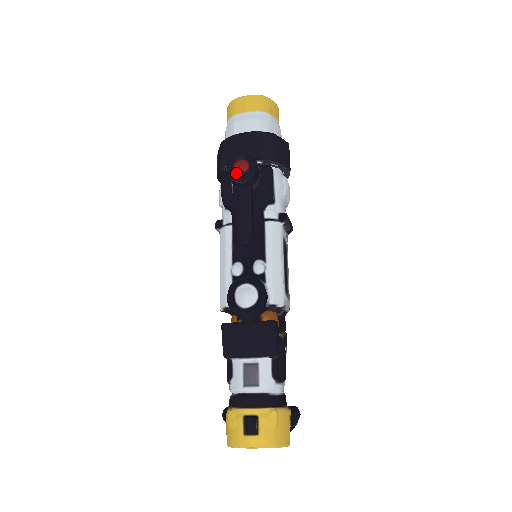
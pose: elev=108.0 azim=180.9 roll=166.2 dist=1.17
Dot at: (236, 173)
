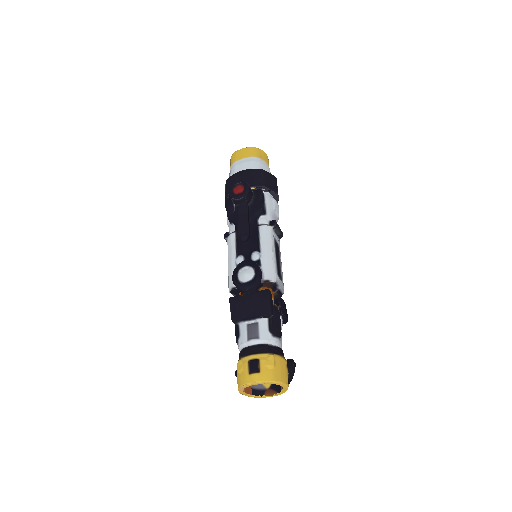
Dot at: (235, 194)
